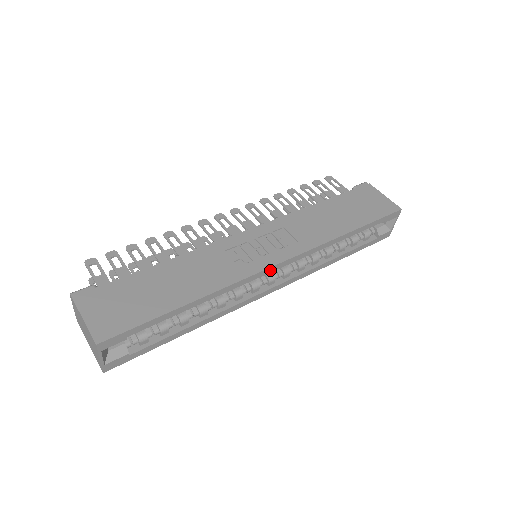
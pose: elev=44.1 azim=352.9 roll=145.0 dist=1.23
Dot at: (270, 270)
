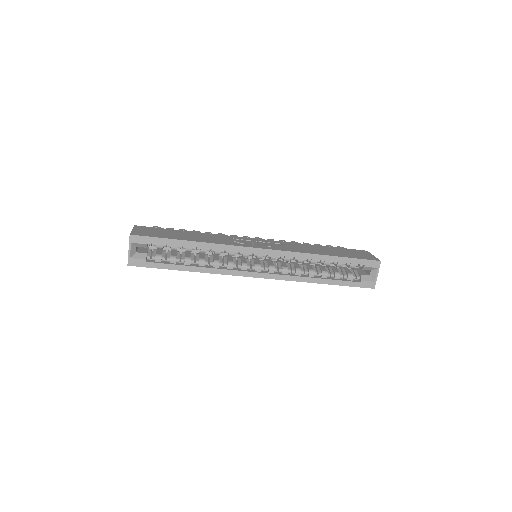
Dot at: (254, 251)
